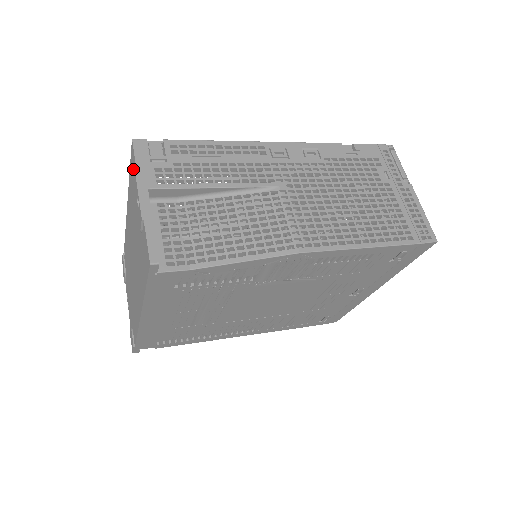
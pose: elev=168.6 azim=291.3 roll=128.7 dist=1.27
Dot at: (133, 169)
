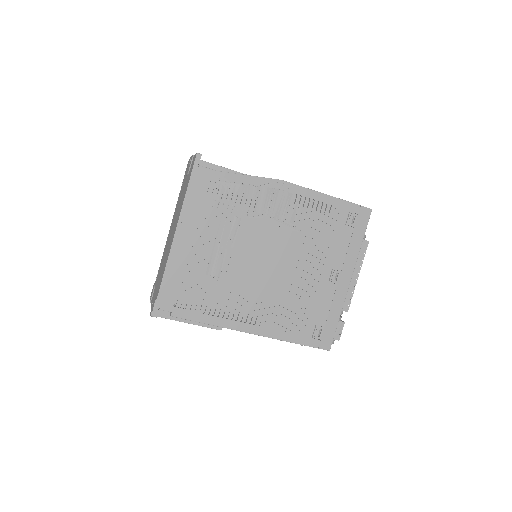
Dot at: occluded
